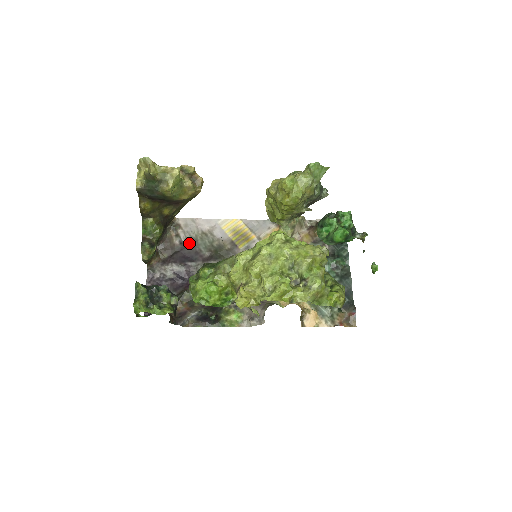
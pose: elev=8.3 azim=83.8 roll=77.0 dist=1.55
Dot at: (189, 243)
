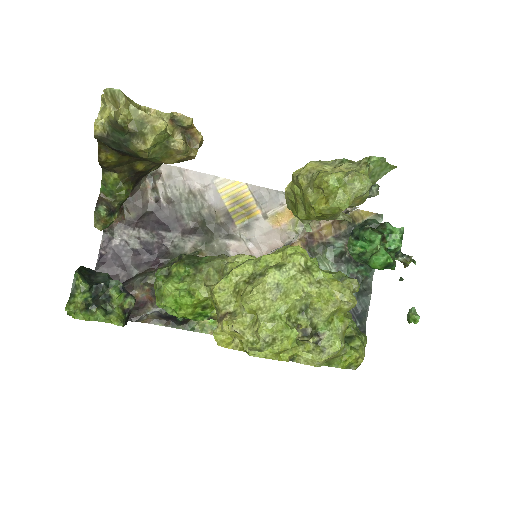
Dot at: (169, 203)
